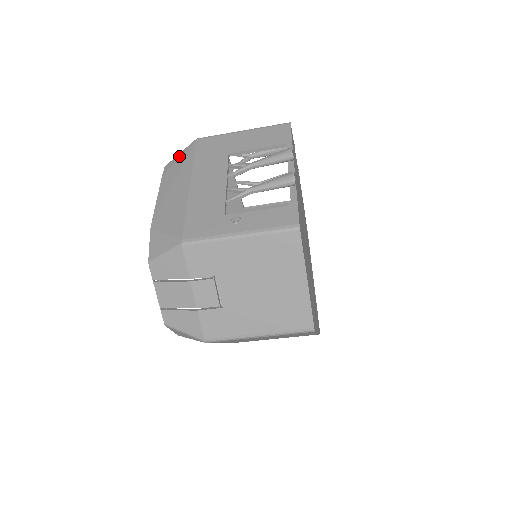
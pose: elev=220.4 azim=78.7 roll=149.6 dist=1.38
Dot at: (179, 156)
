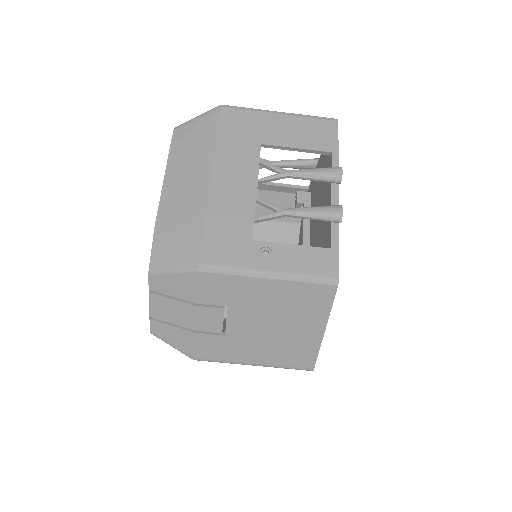
Dot at: (195, 123)
